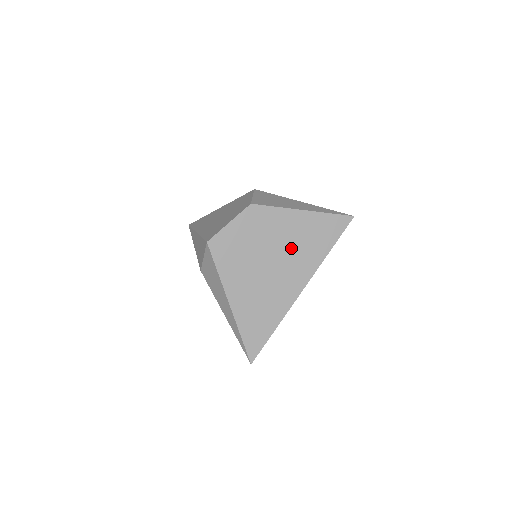
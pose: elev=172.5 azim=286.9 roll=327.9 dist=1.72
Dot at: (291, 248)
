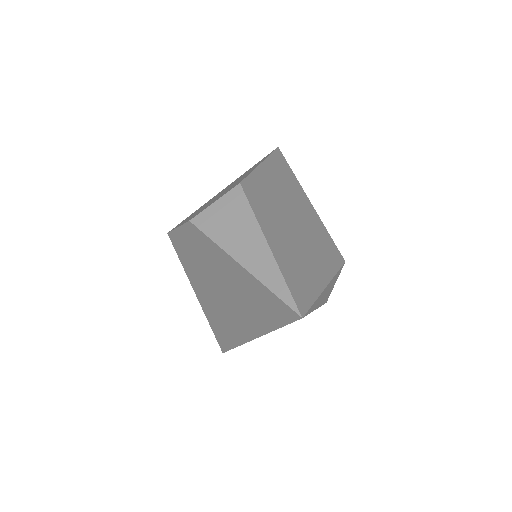
Dot at: (235, 293)
